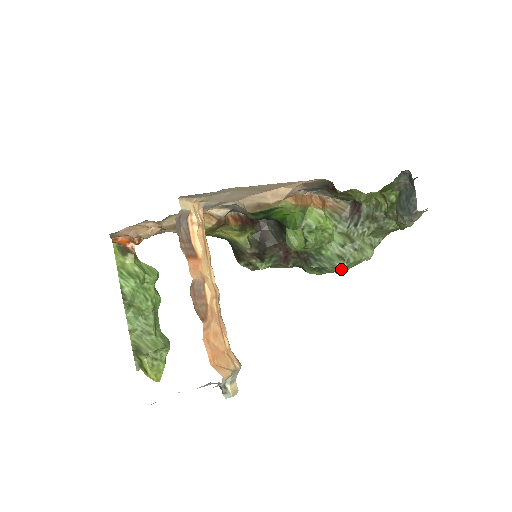
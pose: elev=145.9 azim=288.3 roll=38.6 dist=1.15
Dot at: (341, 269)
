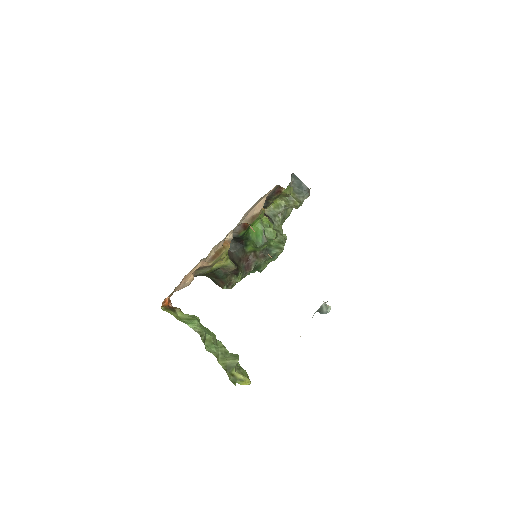
Dot at: occluded
